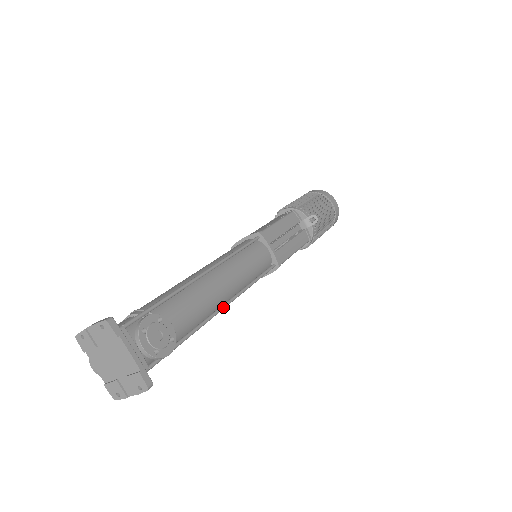
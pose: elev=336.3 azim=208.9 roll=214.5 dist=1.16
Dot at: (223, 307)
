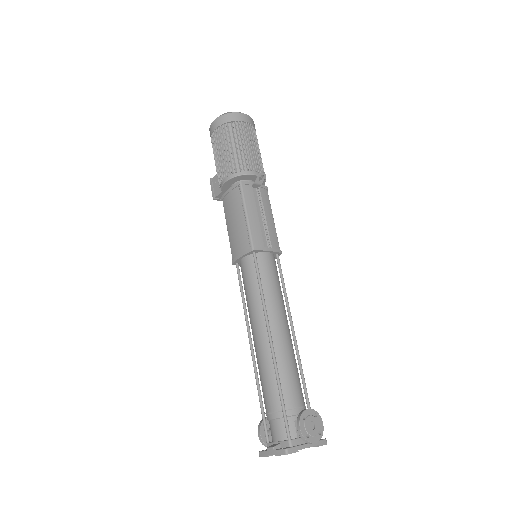
Dot at: (296, 340)
